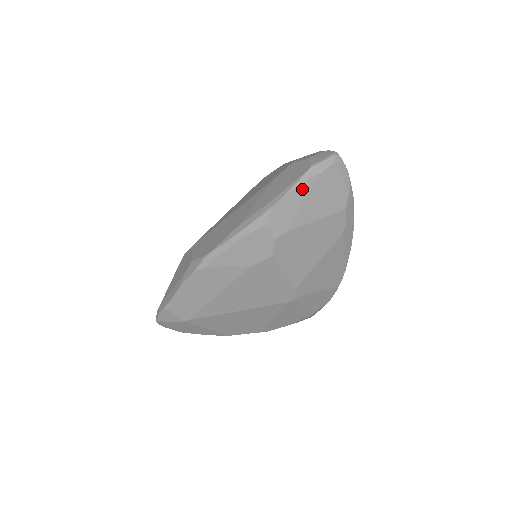
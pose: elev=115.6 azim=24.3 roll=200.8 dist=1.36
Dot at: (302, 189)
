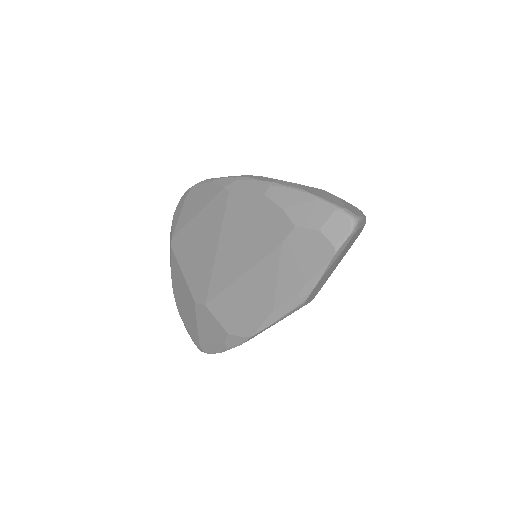
Dot at: (330, 268)
